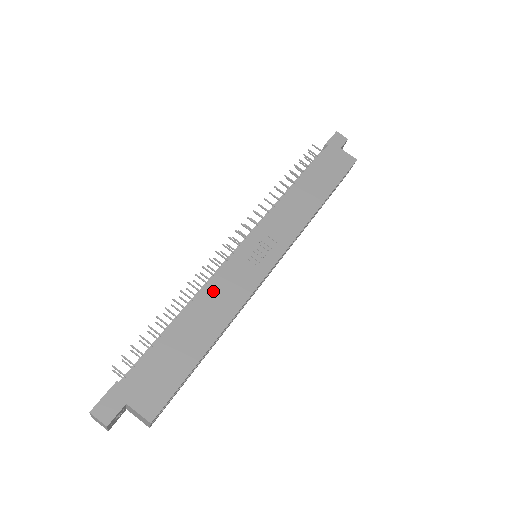
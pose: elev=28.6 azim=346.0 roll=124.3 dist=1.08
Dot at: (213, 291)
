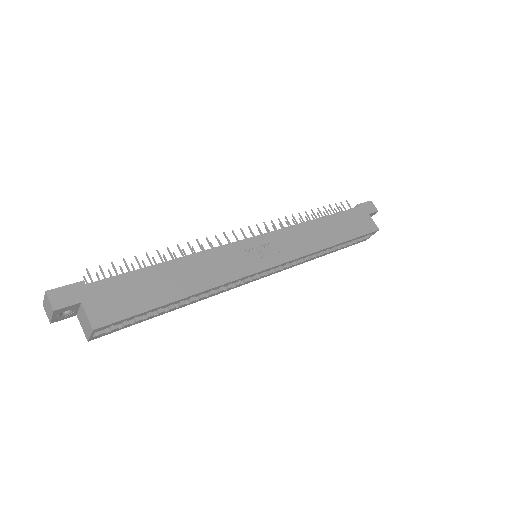
Dot at: (205, 259)
